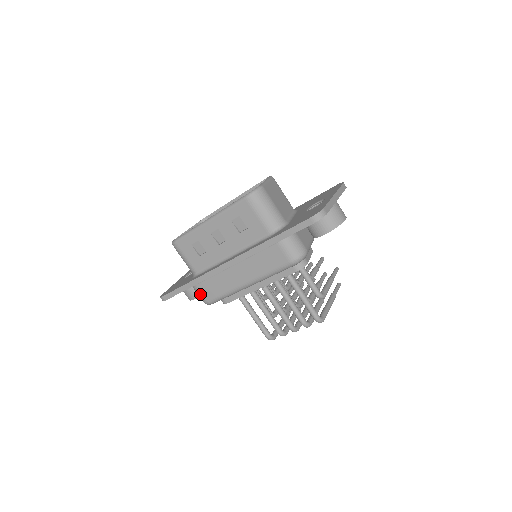
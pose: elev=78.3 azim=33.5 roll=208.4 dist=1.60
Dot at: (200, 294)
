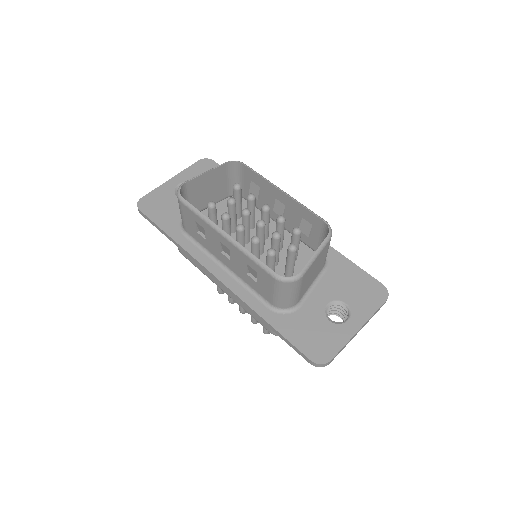
Dot at: occluded
